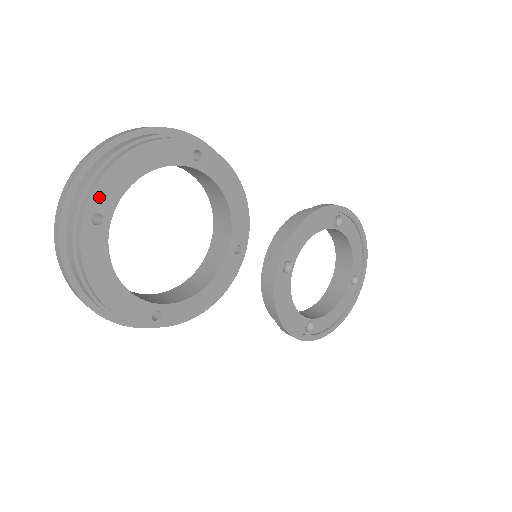
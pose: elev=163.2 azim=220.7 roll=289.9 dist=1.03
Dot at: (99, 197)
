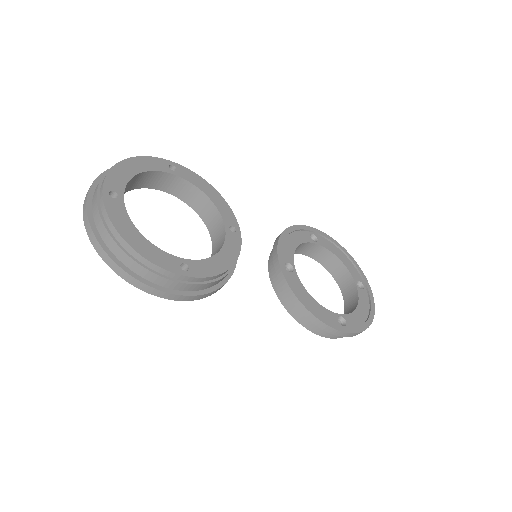
Dot at: (111, 182)
